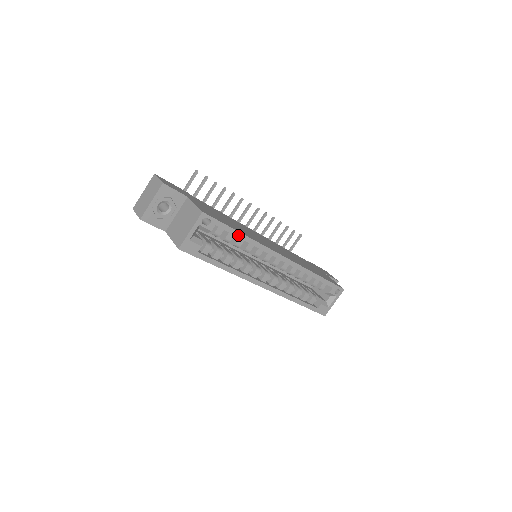
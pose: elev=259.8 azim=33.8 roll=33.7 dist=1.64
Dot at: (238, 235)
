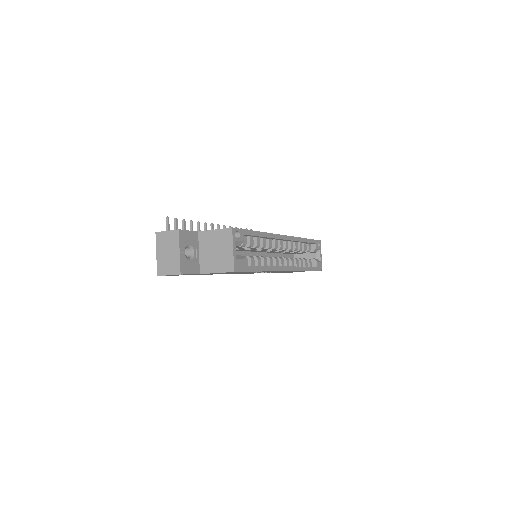
Dot at: (257, 234)
